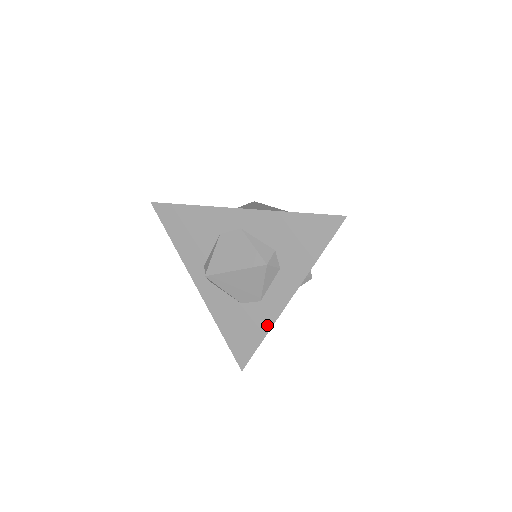
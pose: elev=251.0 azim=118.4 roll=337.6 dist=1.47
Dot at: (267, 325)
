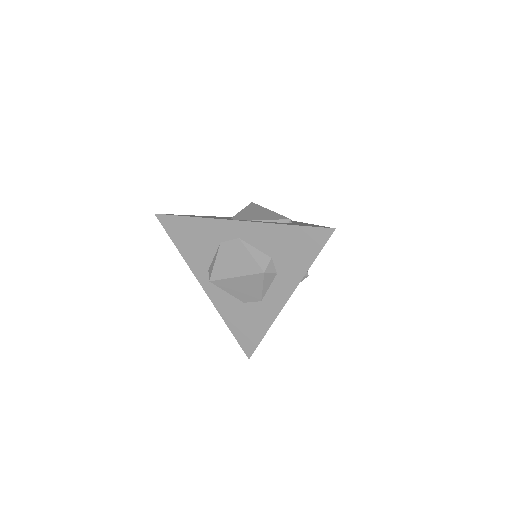
Dot at: (268, 321)
